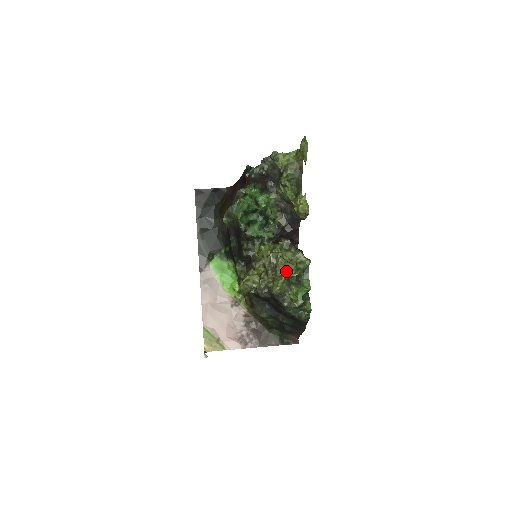
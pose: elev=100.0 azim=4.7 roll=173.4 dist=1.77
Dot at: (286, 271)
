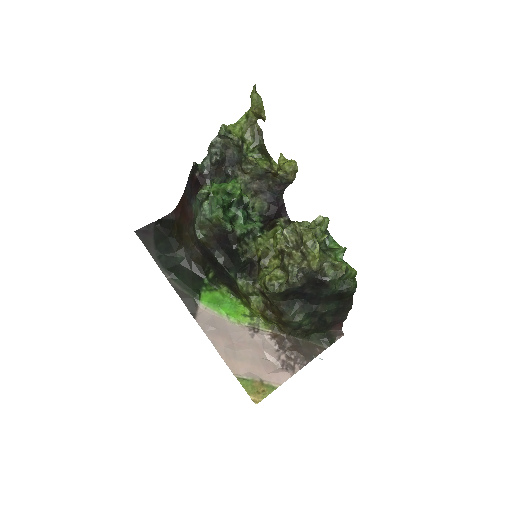
Dot at: (315, 237)
